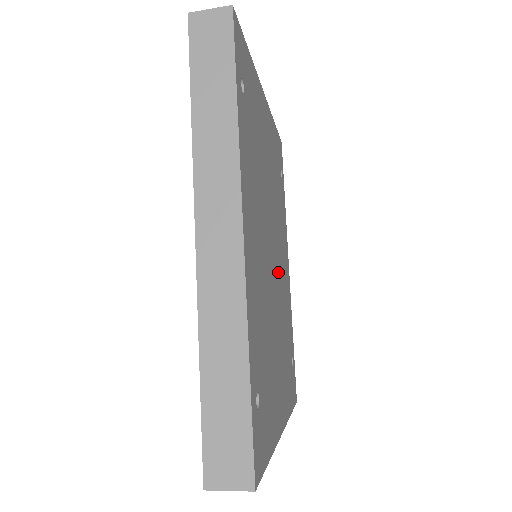
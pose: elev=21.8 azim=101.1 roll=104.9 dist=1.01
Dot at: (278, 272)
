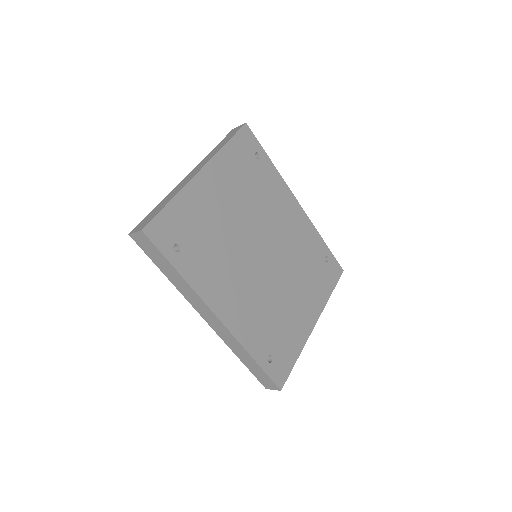
Dot at: (277, 248)
